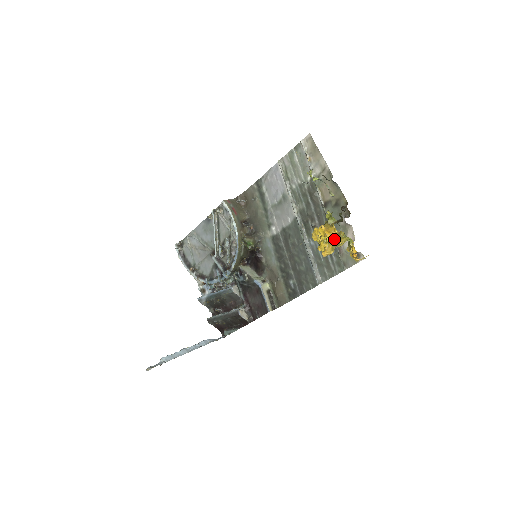
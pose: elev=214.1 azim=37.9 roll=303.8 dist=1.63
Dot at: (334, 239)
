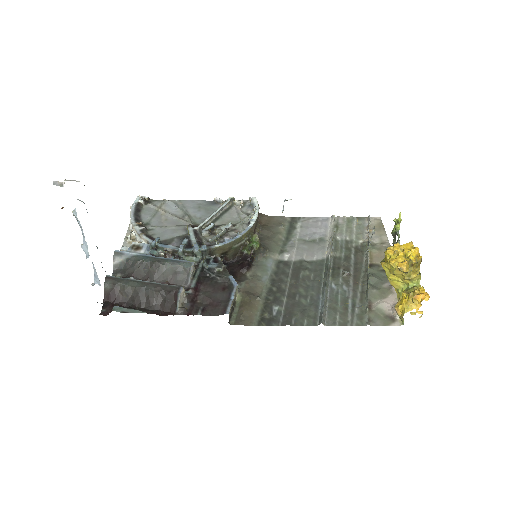
Dot at: (416, 262)
